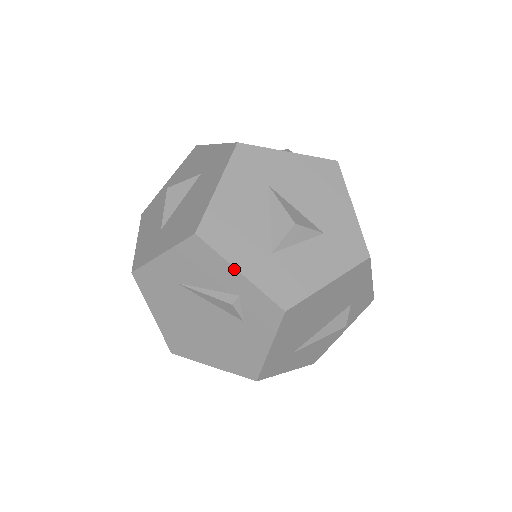
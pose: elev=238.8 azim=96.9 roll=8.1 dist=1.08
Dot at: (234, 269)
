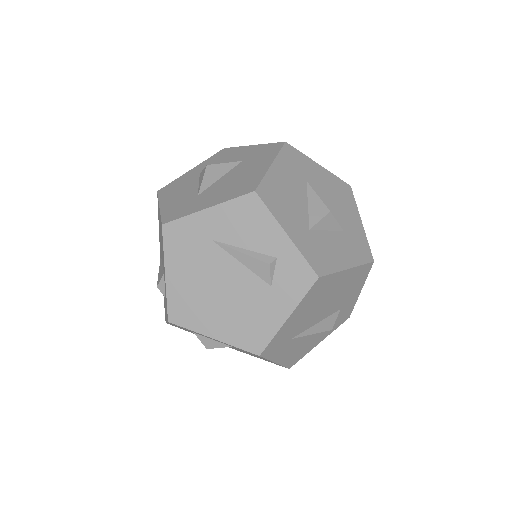
Dot at: (282, 230)
